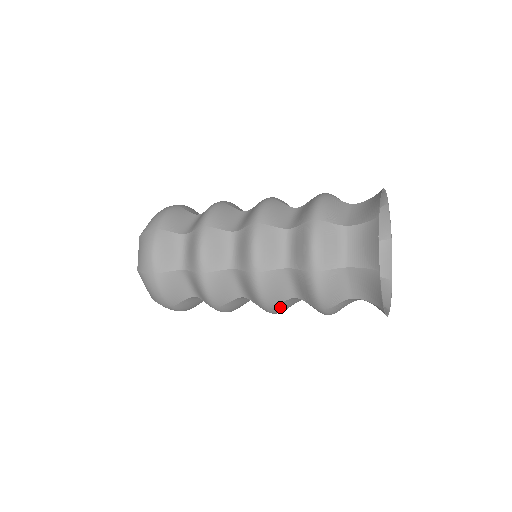
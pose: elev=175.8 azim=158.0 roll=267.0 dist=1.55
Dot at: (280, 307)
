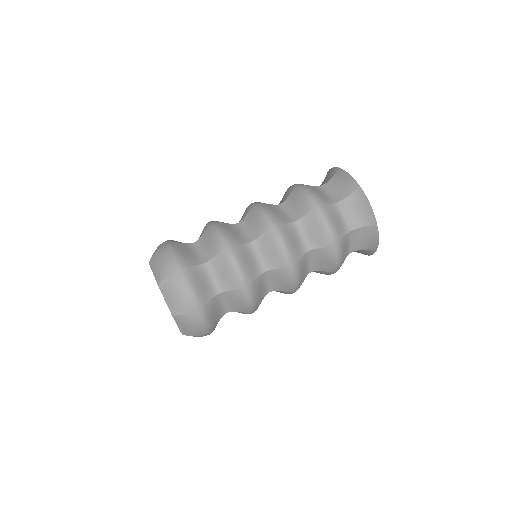
Dot at: (300, 266)
